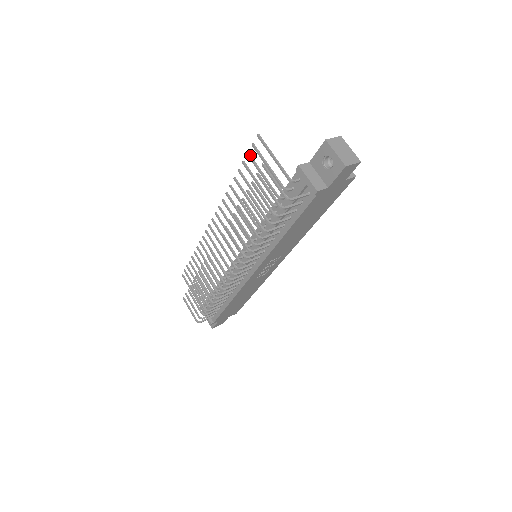
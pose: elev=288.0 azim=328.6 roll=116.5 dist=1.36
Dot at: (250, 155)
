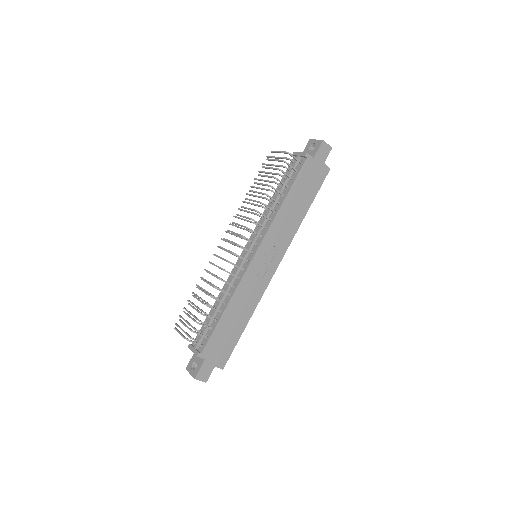
Dot at: (260, 171)
